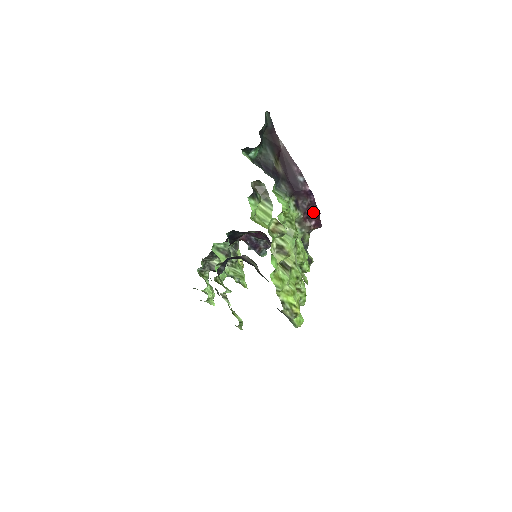
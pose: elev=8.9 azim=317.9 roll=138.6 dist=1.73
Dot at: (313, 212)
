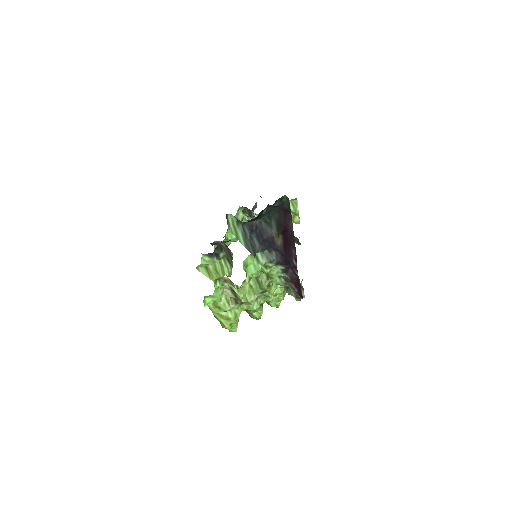
Dot at: (298, 286)
